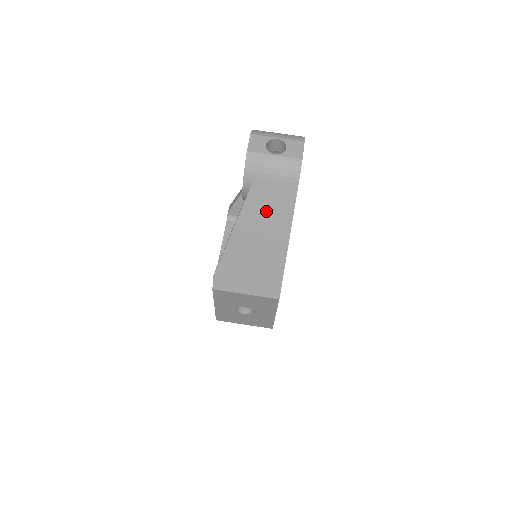
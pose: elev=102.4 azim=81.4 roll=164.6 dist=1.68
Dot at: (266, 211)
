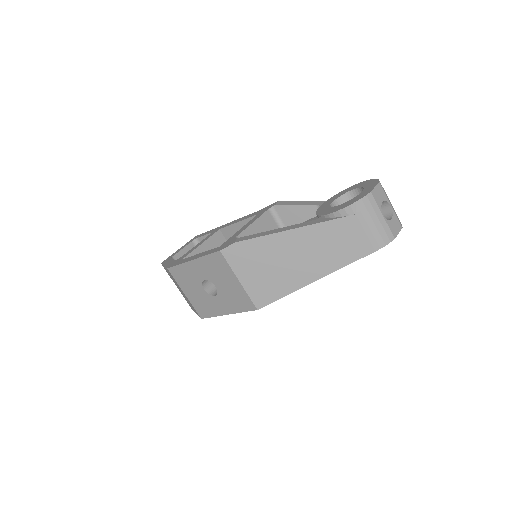
Dot at: (332, 243)
